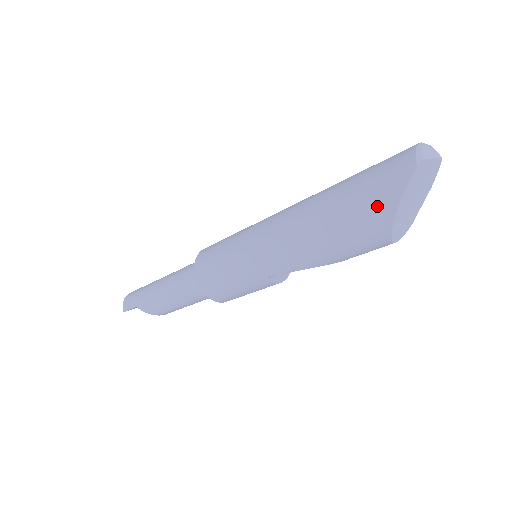
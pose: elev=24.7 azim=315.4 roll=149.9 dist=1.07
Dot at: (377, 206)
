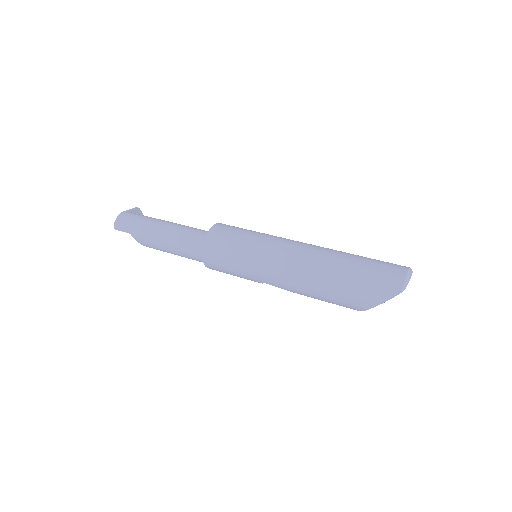
Dot at: (365, 298)
